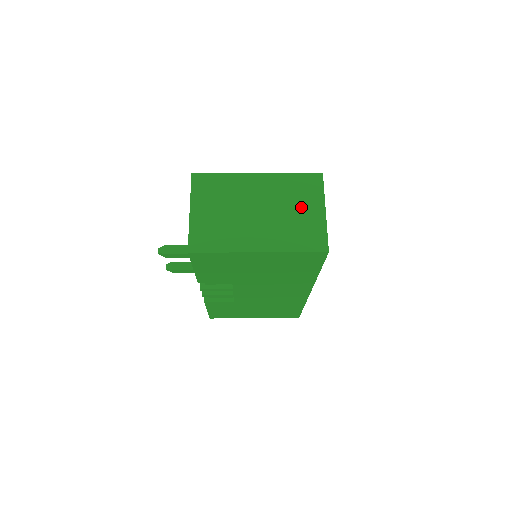
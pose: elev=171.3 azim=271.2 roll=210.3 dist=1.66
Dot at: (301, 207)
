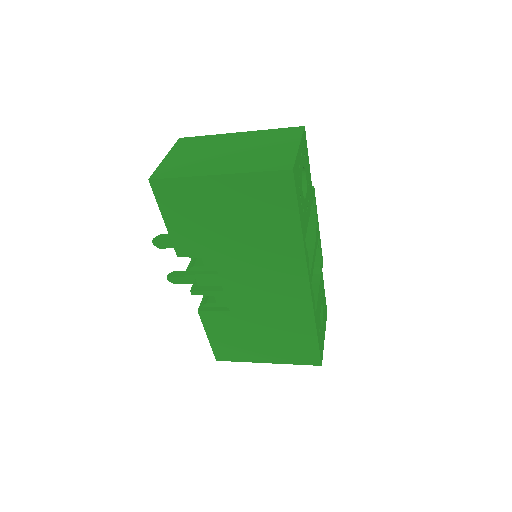
Dot at: (274, 146)
